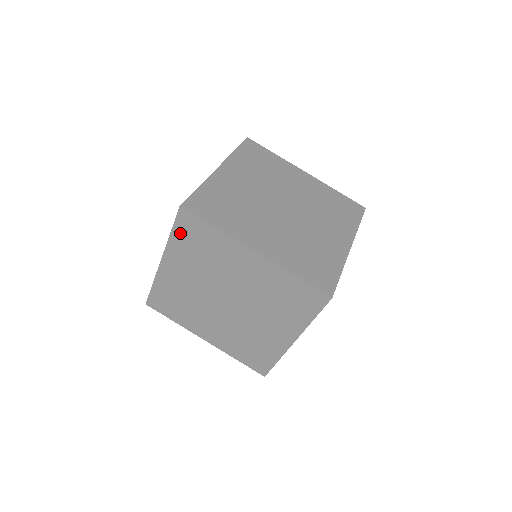
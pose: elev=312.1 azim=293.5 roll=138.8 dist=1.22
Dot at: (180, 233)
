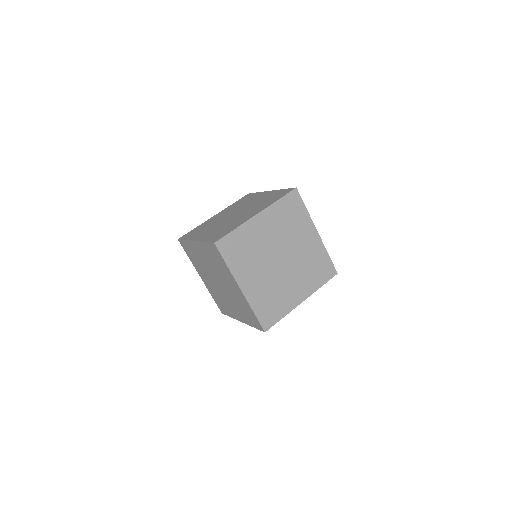
Dot at: (209, 247)
